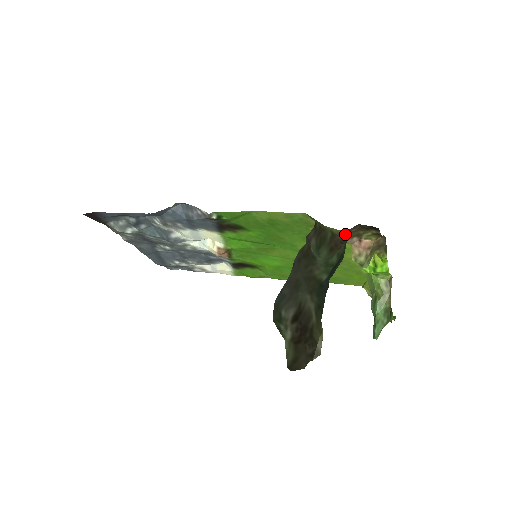
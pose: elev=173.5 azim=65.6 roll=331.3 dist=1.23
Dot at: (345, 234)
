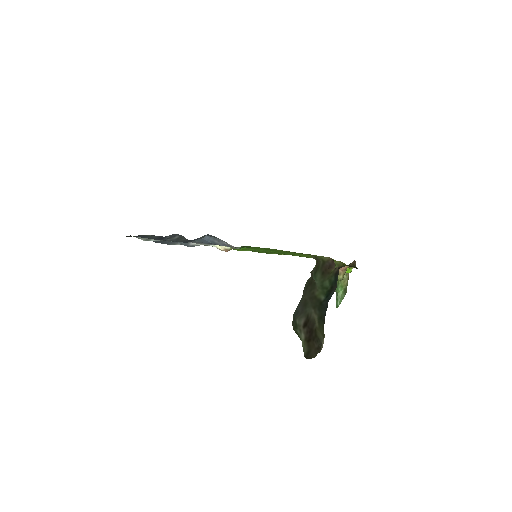
Dot at: (331, 261)
